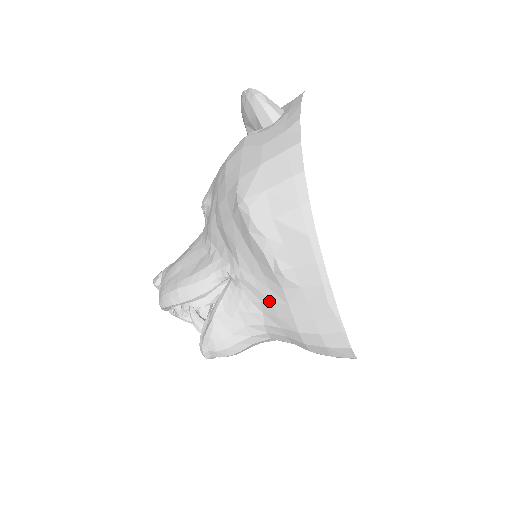
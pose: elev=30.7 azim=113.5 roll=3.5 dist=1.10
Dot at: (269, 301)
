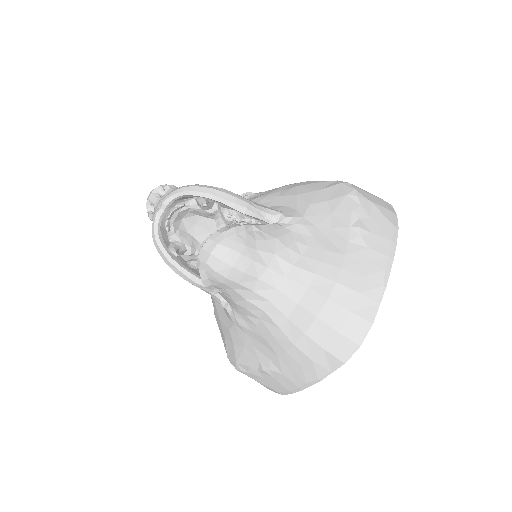
Dot at: (322, 247)
